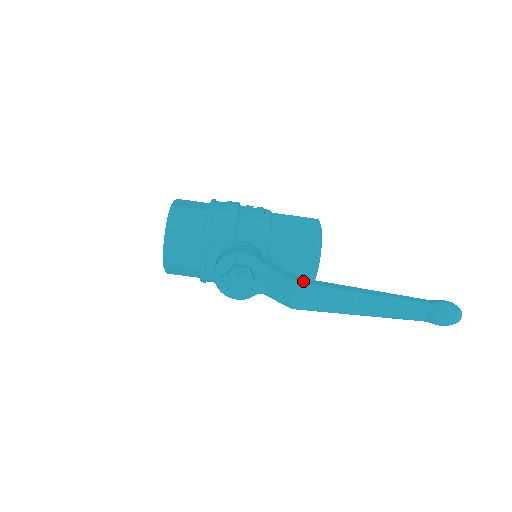
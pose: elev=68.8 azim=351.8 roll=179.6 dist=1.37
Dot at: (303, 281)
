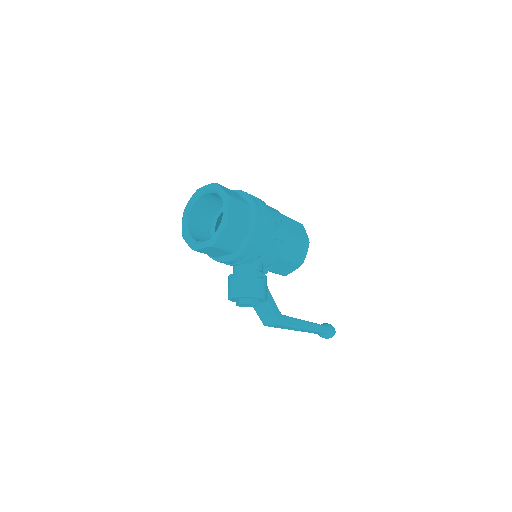
Dot at: (282, 321)
